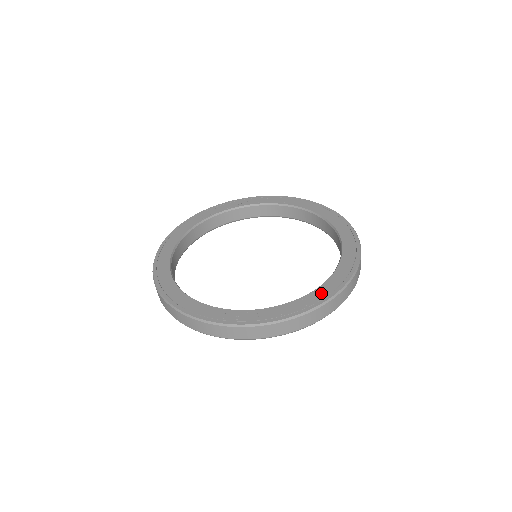
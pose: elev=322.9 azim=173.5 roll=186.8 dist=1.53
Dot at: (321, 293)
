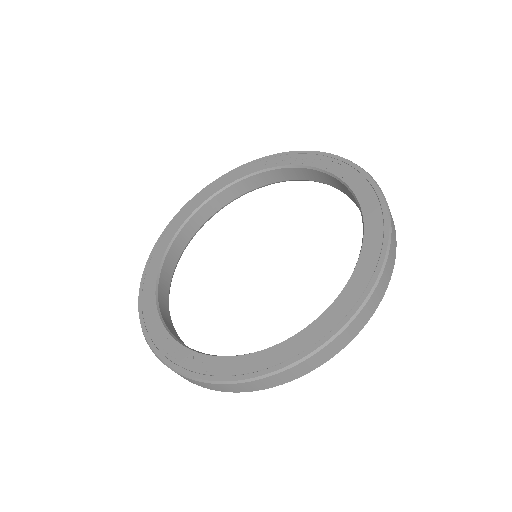
Dot at: (230, 366)
